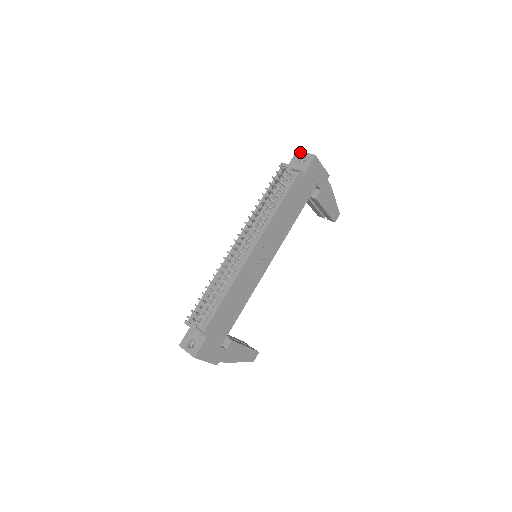
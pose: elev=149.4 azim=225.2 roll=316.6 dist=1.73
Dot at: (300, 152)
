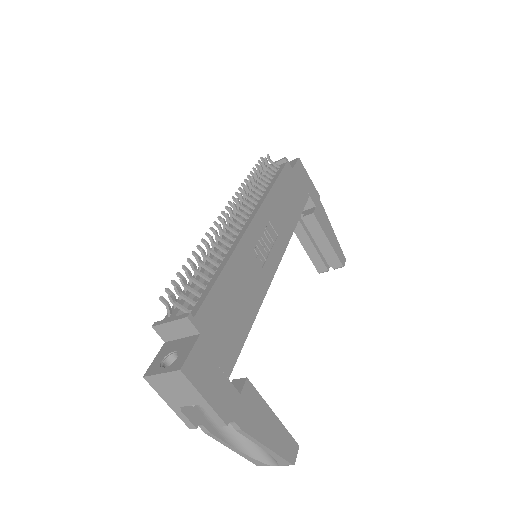
Dot at: occluded
